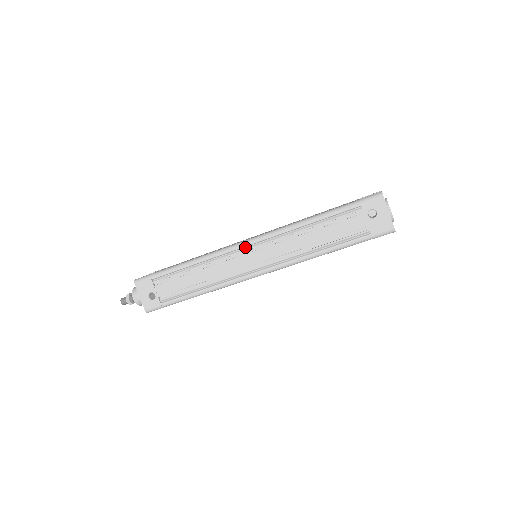
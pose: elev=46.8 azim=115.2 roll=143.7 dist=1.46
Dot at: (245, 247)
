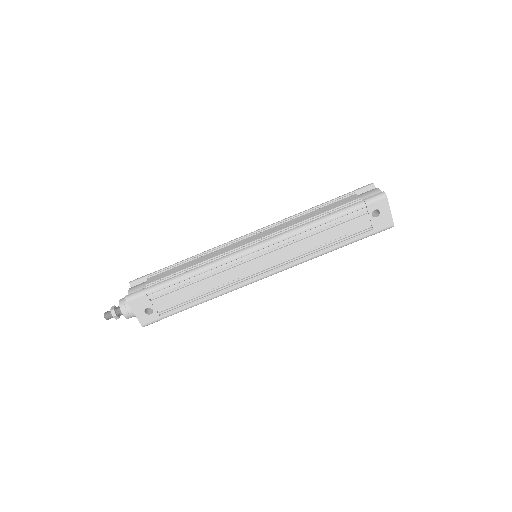
Dot at: (251, 253)
